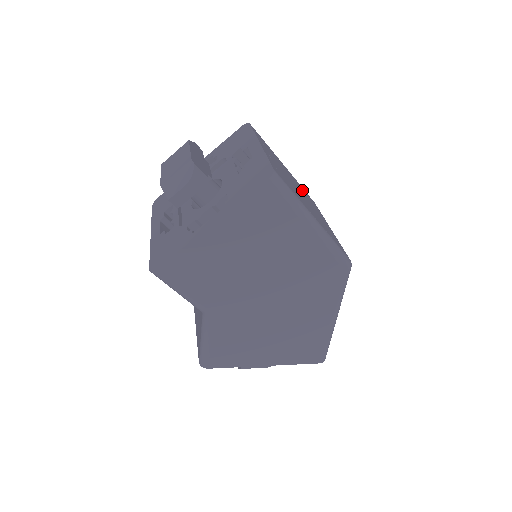
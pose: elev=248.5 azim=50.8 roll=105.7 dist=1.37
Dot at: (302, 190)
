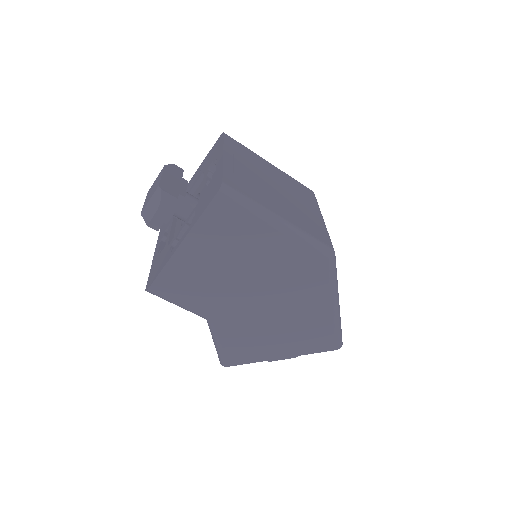
Dot at: (289, 184)
